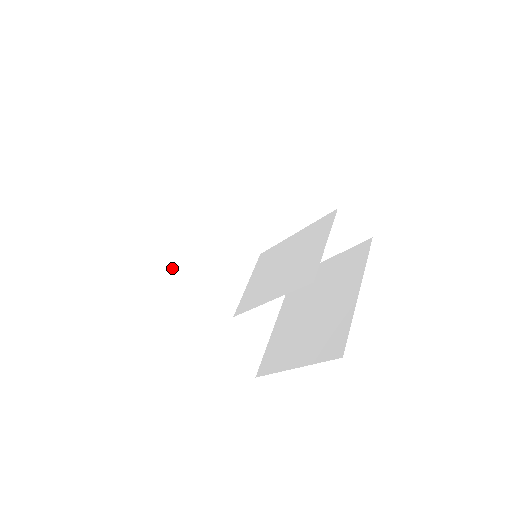
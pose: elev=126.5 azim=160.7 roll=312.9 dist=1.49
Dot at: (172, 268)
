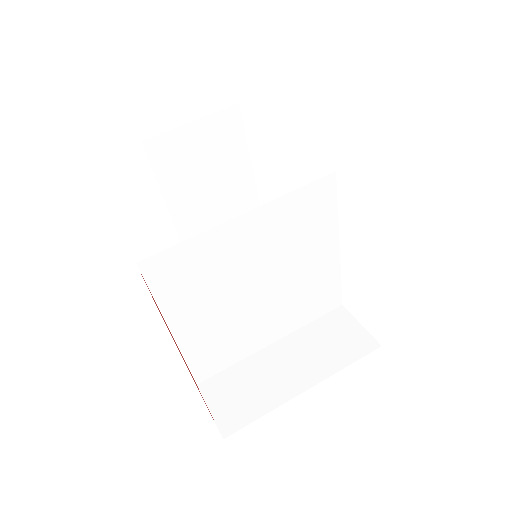
Dot at: occluded
